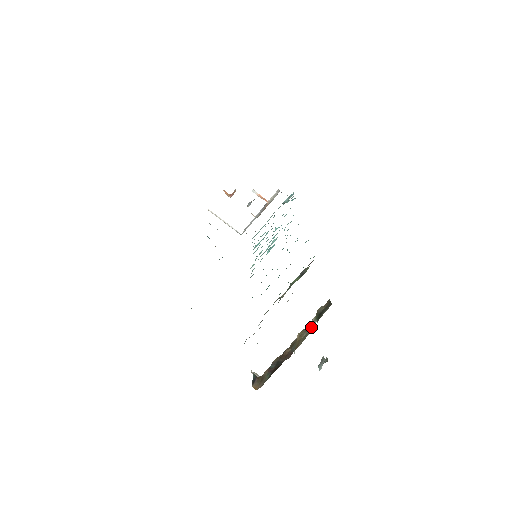
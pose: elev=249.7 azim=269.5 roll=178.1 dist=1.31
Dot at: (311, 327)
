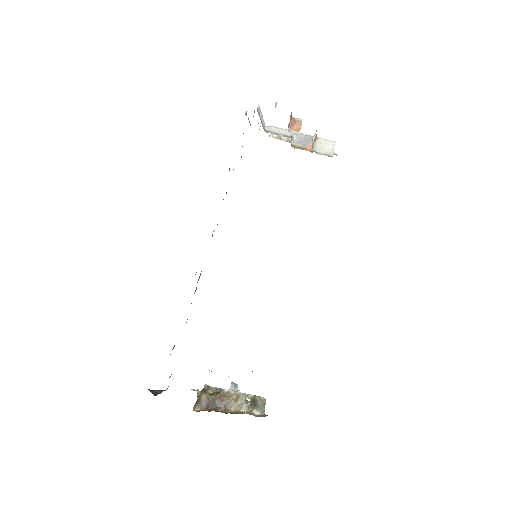
Dot at: occluded
